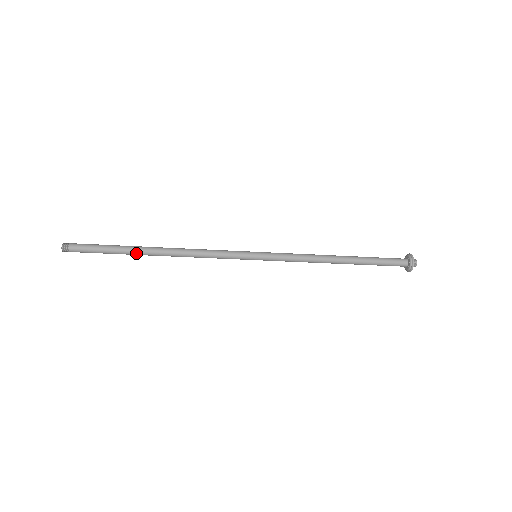
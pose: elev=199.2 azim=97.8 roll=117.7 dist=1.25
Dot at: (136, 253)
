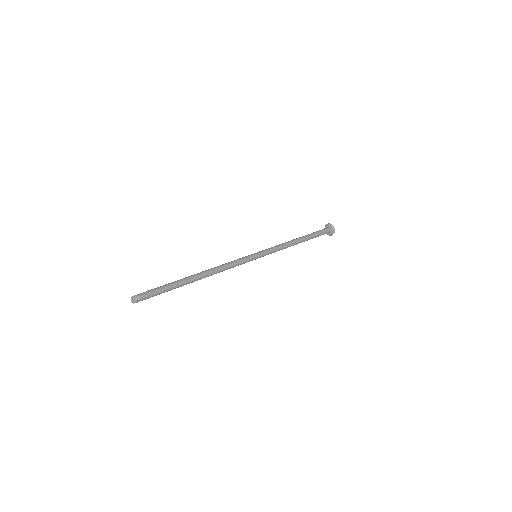
Dot at: occluded
